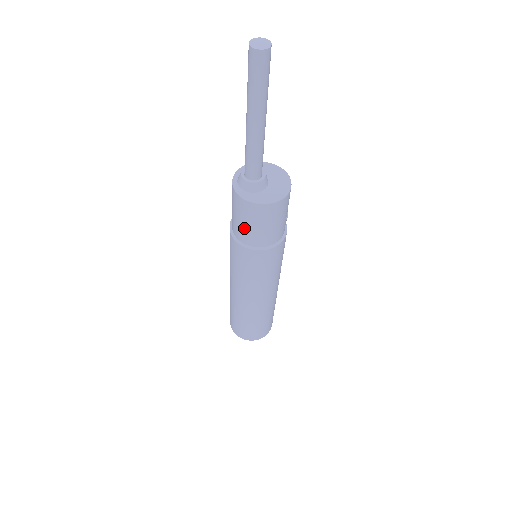
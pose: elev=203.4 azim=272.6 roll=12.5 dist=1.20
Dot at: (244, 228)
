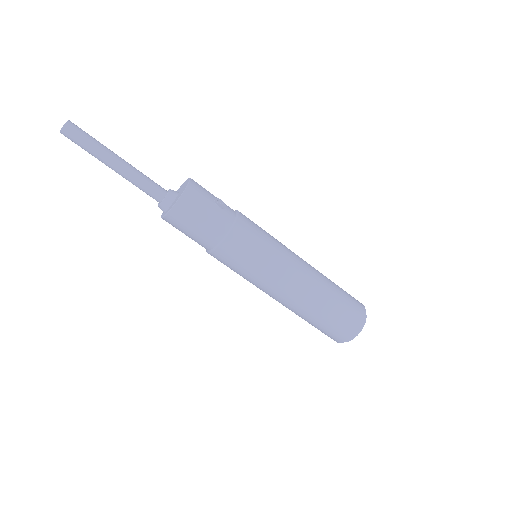
Dot at: (193, 238)
